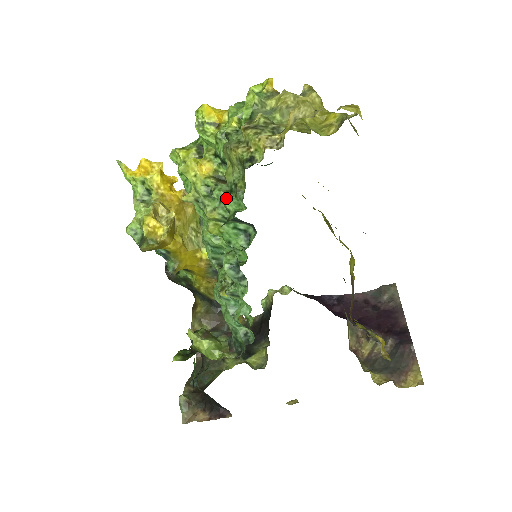
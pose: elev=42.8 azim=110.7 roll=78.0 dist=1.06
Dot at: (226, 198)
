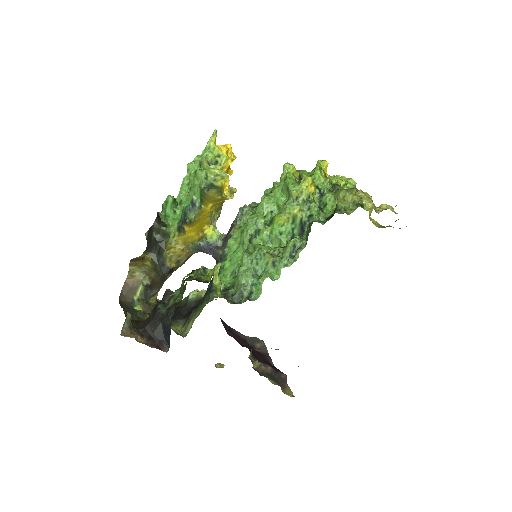
Dot at: (318, 211)
